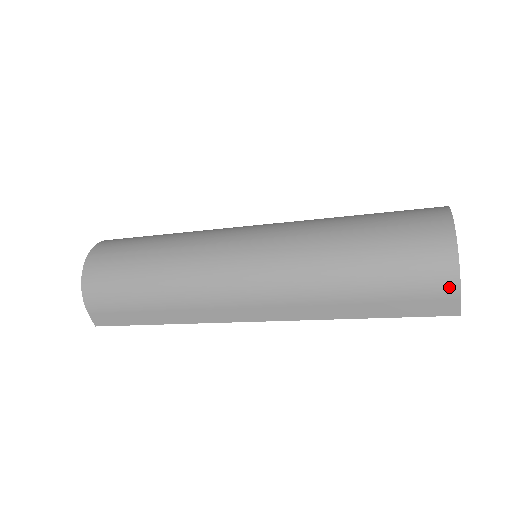
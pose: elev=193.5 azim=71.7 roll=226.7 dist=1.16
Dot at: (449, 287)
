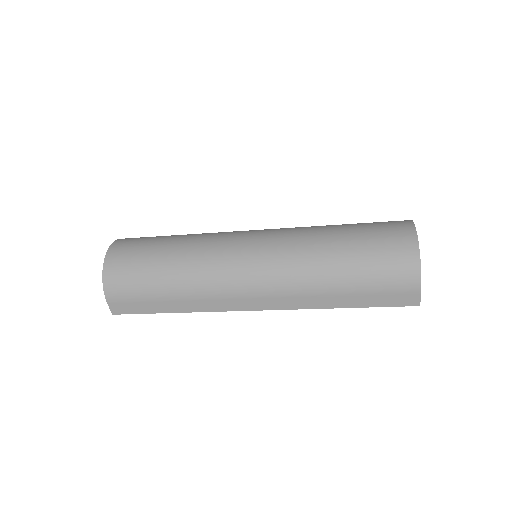
Dot at: (413, 284)
